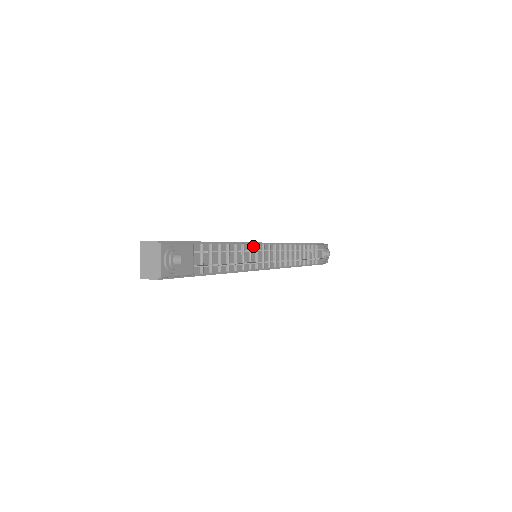
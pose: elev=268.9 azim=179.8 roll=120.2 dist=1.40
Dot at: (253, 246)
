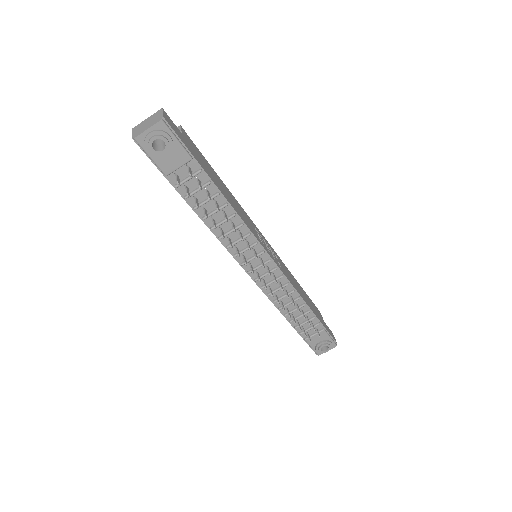
Dot at: (253, 239)
